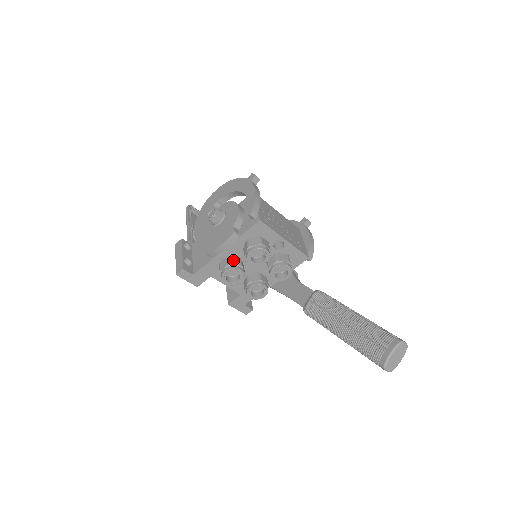
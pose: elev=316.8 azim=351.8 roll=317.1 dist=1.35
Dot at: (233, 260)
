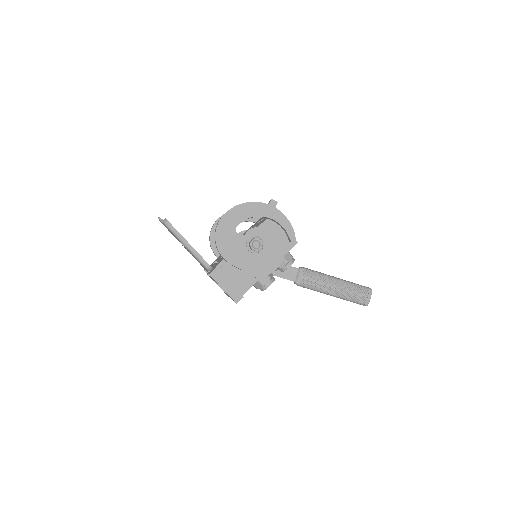
Dot at: occluded
